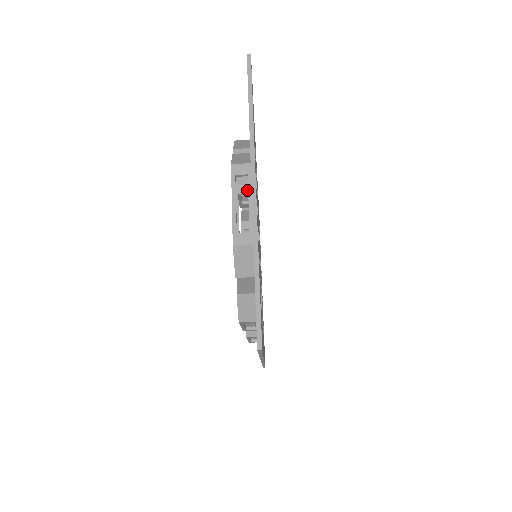
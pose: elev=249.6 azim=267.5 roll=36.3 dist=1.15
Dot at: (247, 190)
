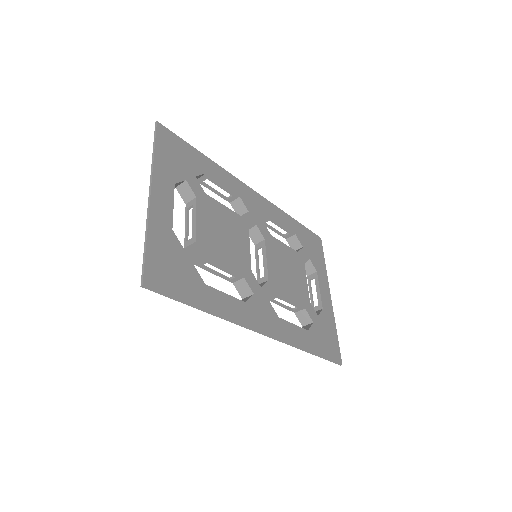
Dot at: (191, 204)
